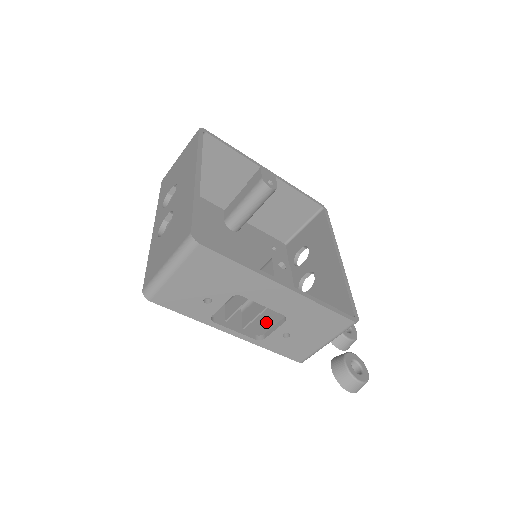
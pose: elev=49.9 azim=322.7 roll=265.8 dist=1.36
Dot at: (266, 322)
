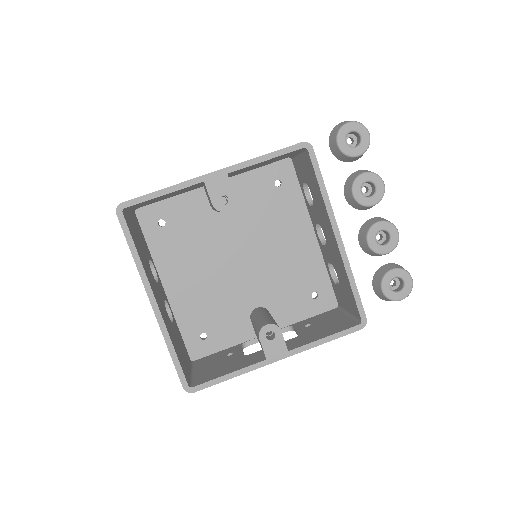
Dot at: (293, 302)
